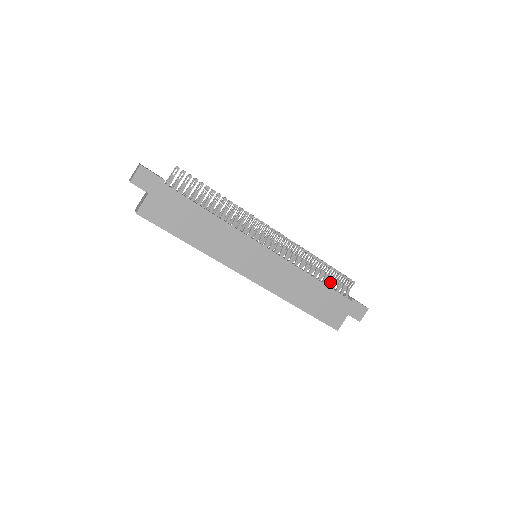
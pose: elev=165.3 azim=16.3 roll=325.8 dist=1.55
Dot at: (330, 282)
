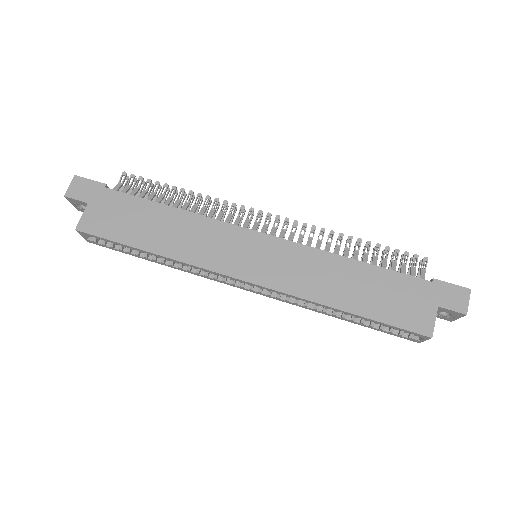
Dot at: (384, 265)
